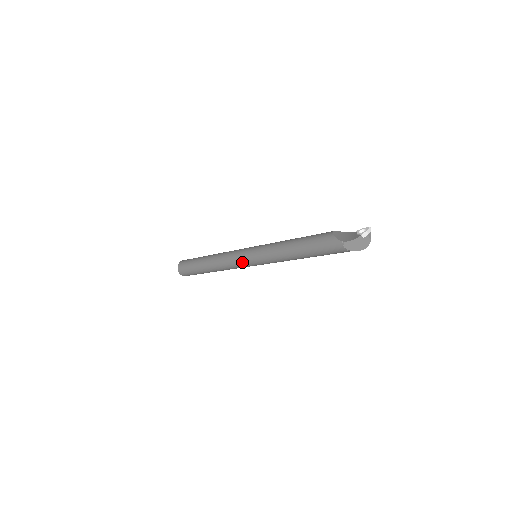
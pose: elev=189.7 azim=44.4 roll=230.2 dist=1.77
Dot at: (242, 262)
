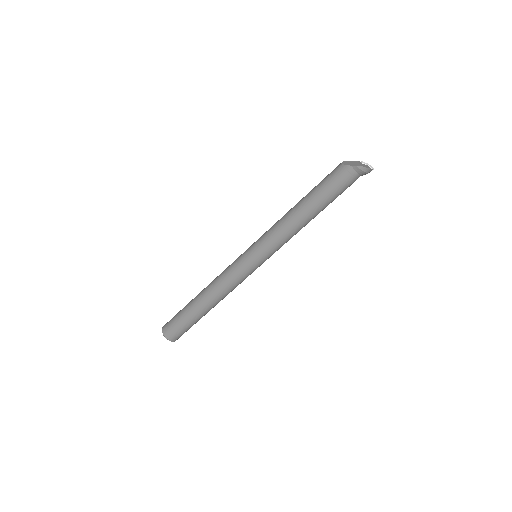
Dot at: (239, 257)
